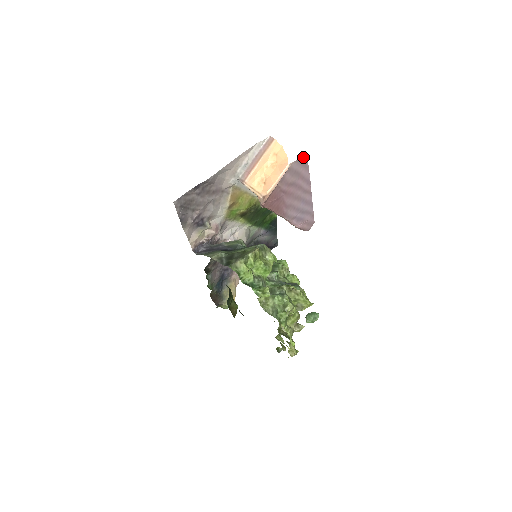
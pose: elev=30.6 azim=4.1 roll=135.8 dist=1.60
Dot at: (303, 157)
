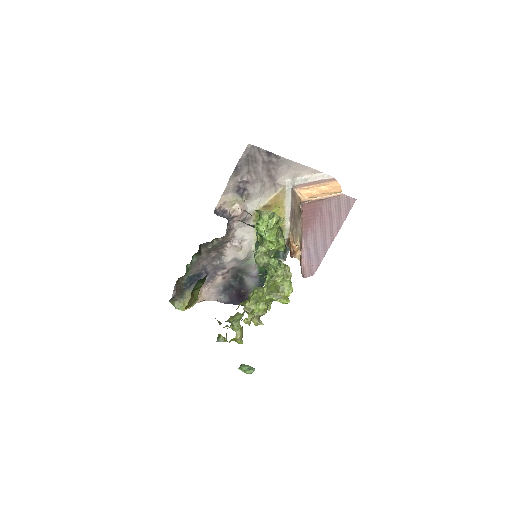
Dot at: (352, 200)
